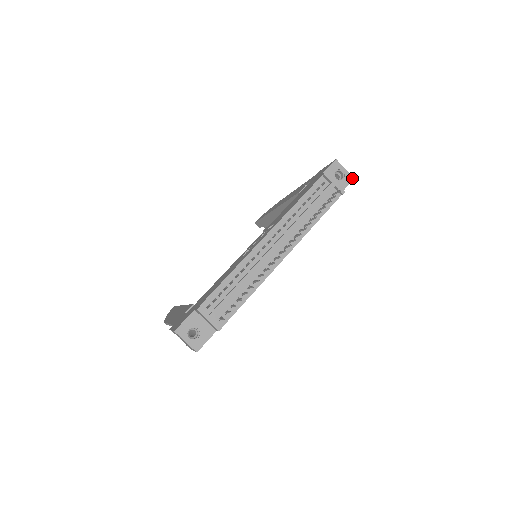
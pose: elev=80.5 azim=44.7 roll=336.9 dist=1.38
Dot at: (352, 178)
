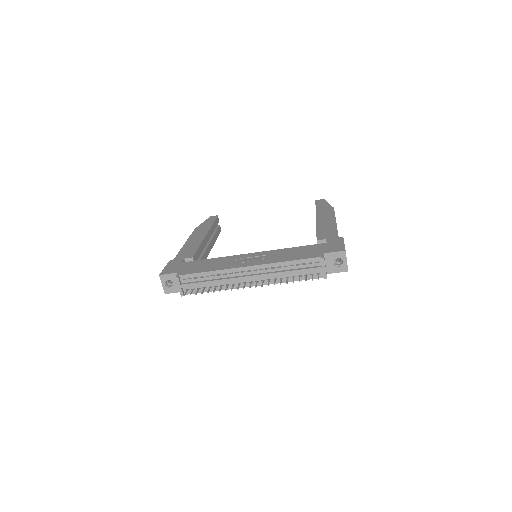
Dot at: (347, 270)
